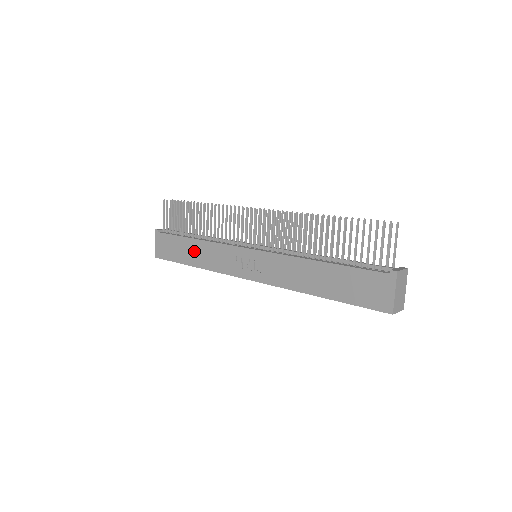
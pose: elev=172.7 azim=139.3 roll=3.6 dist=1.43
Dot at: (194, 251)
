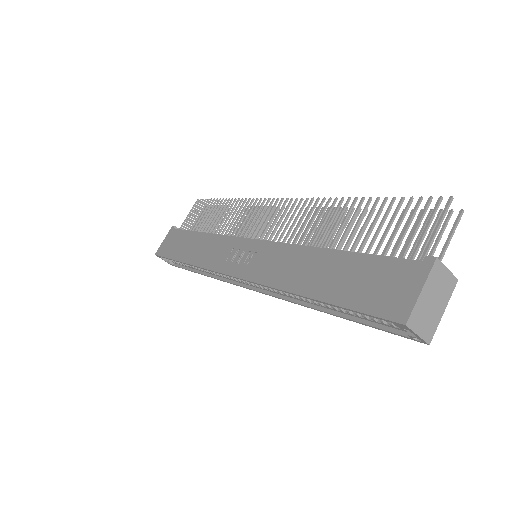
Dot at: (194, 245)
